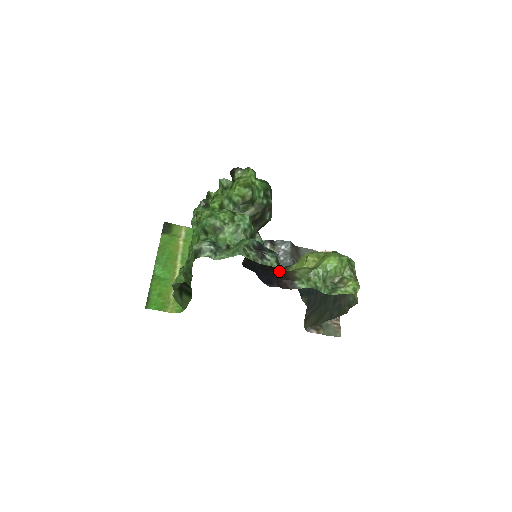
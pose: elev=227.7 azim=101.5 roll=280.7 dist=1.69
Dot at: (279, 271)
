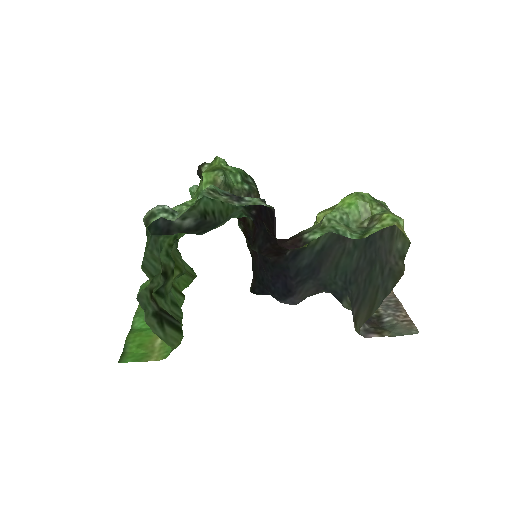
Dot at: (273, 220)
